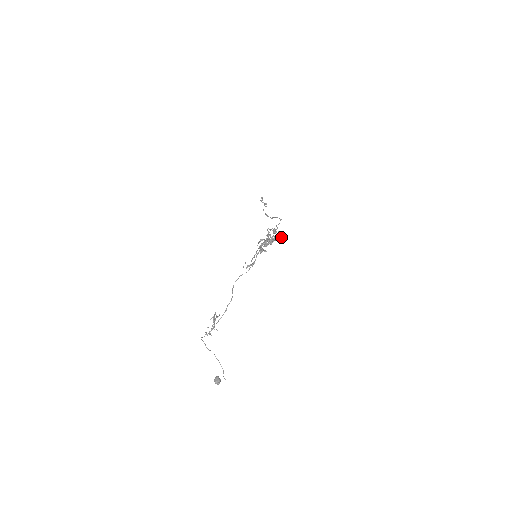
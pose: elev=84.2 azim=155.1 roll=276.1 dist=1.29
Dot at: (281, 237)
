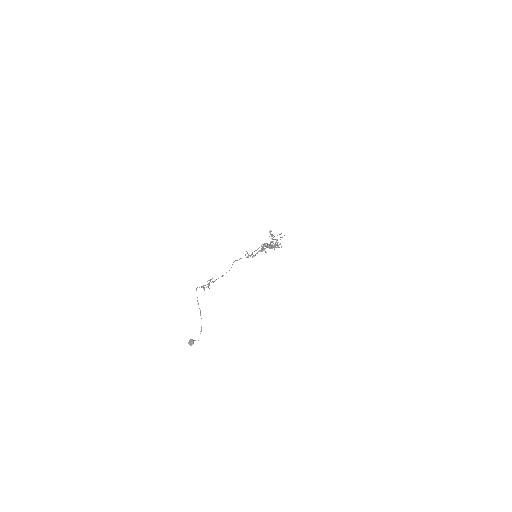
Dot at: (281, 246)
